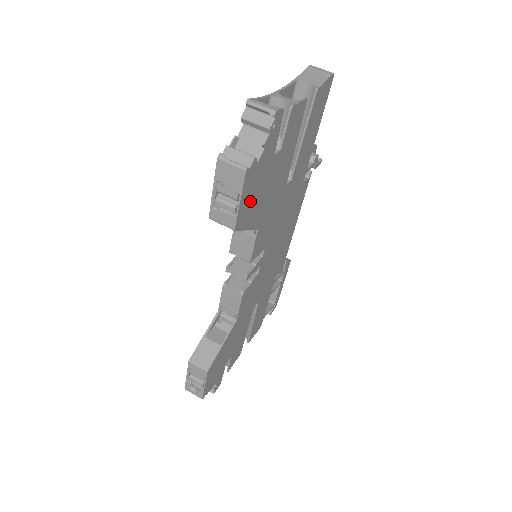
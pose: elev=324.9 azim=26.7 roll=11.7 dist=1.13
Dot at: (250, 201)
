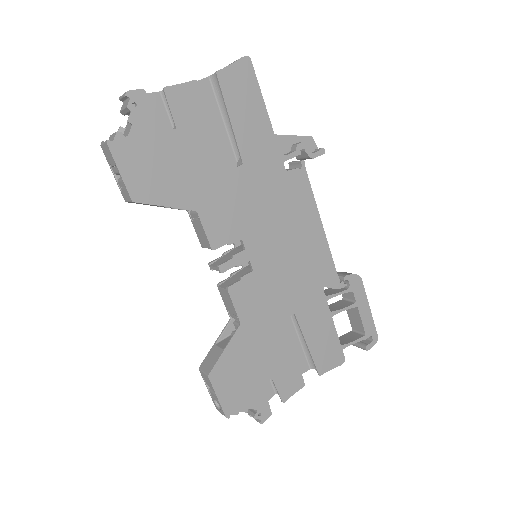
Dot at: (145, 175)
